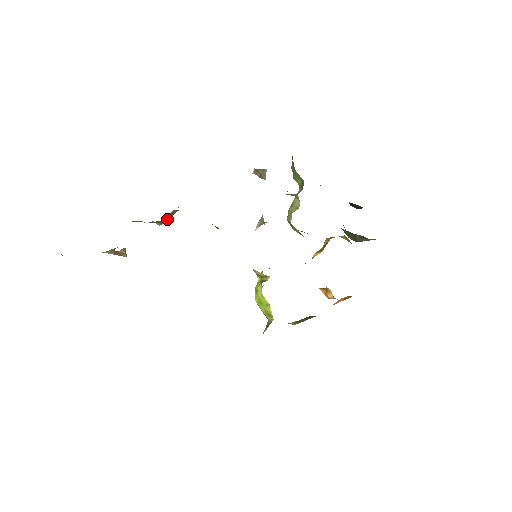
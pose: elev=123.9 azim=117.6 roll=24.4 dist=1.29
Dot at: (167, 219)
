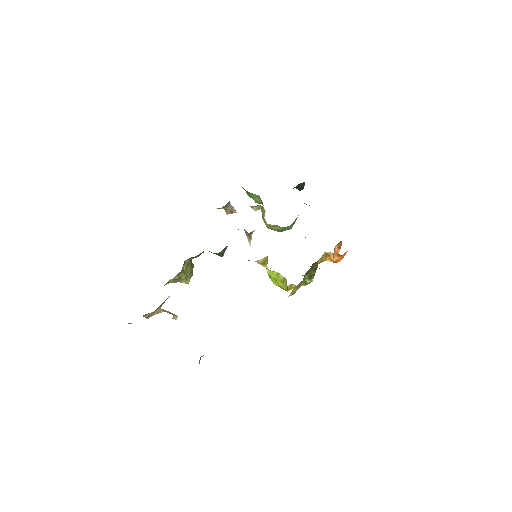
Dot at: (190, 276)
